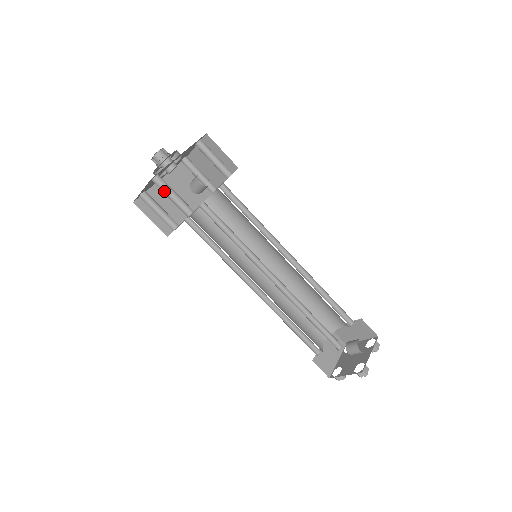
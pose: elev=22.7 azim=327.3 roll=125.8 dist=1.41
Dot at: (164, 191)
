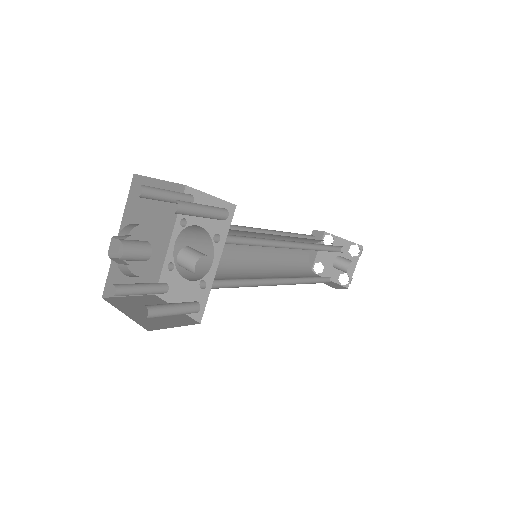
Dot at: (161, 316)
